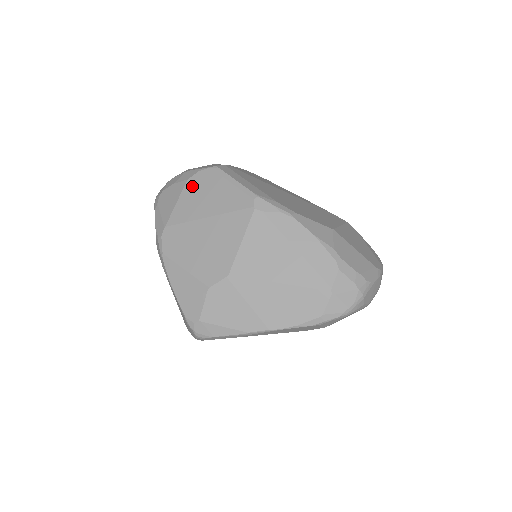
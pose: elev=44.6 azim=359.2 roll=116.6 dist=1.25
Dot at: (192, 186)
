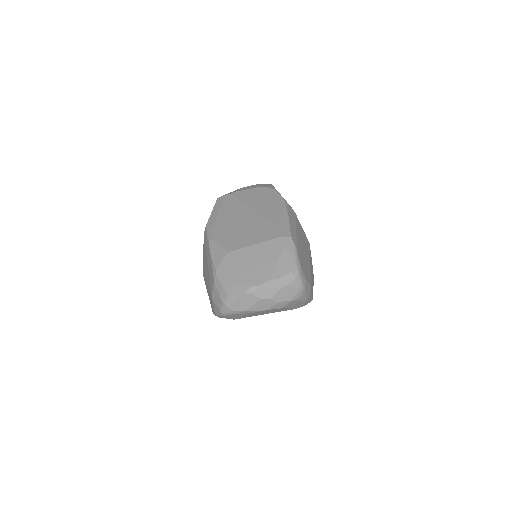
Dot at: occluded
